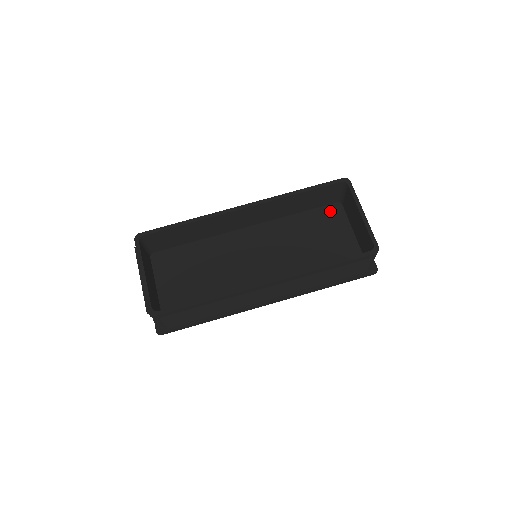
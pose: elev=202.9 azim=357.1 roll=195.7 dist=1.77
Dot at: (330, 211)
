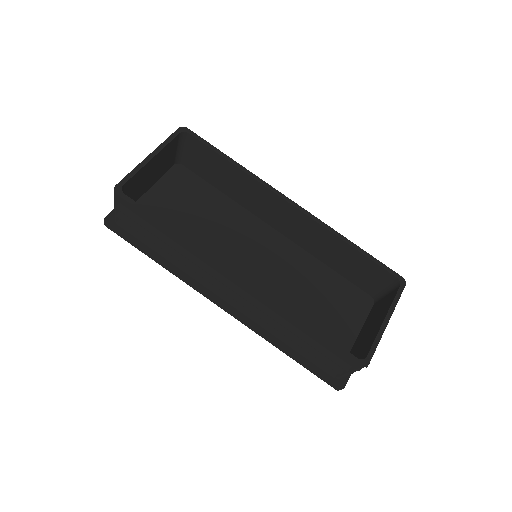
Dot at: (358, 296)
